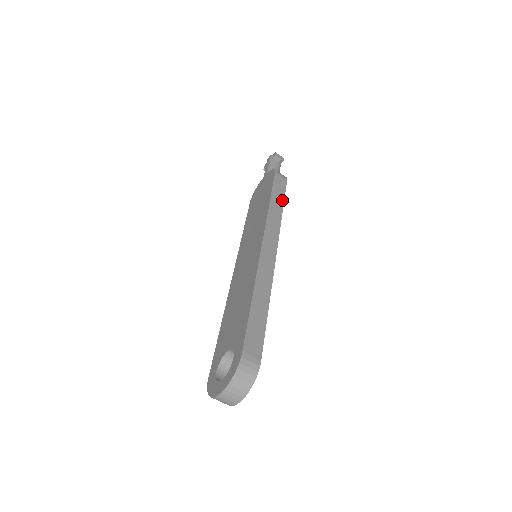
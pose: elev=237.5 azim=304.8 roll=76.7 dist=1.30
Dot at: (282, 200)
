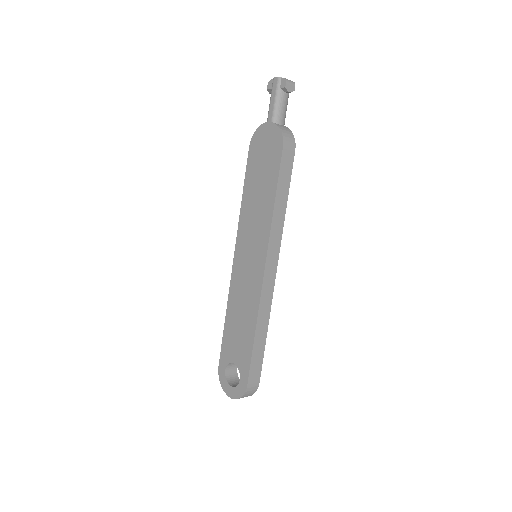
Dot at: (287, 190)
